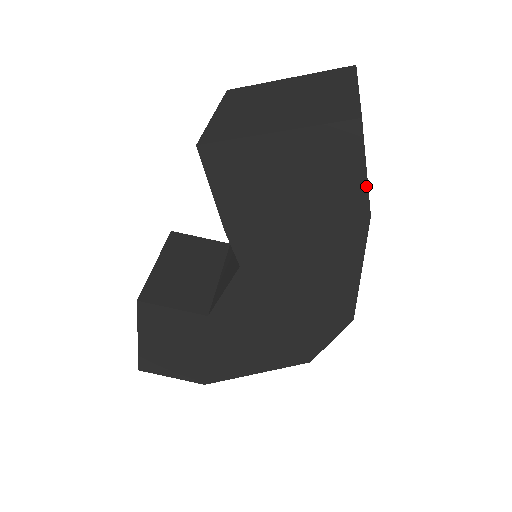
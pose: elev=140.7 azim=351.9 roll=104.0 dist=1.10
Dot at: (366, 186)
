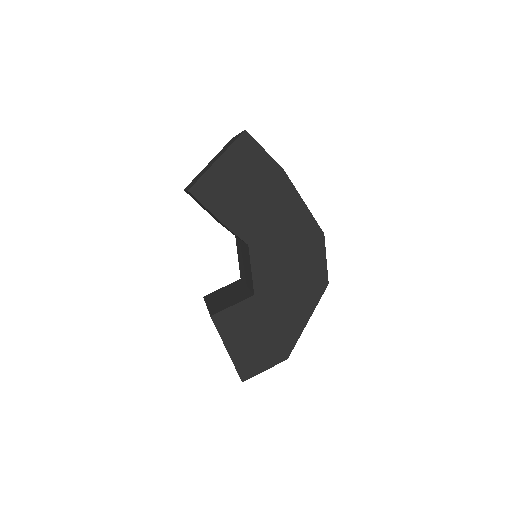
Dot at: (270, 157)
